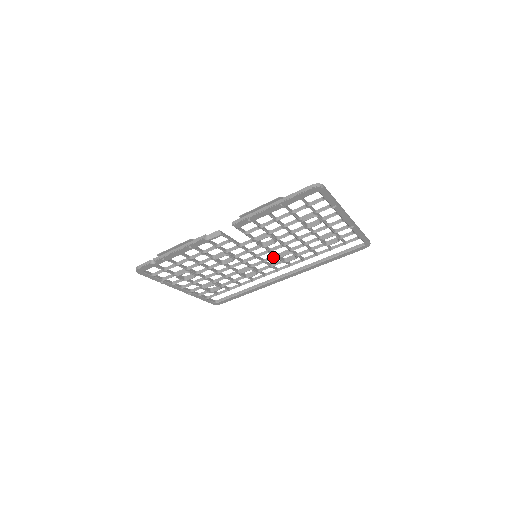
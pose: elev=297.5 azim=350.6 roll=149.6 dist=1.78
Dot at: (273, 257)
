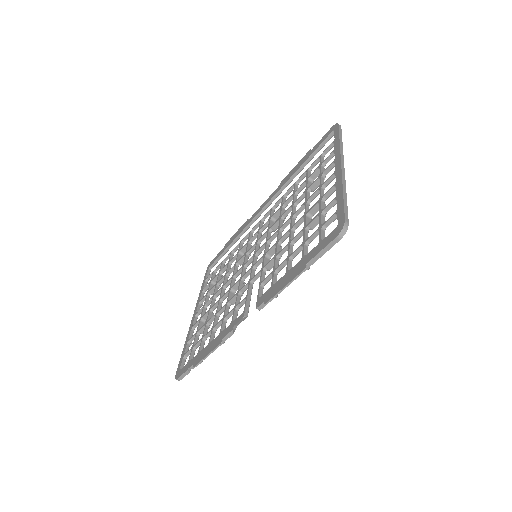
Dot at: (266, 235)
